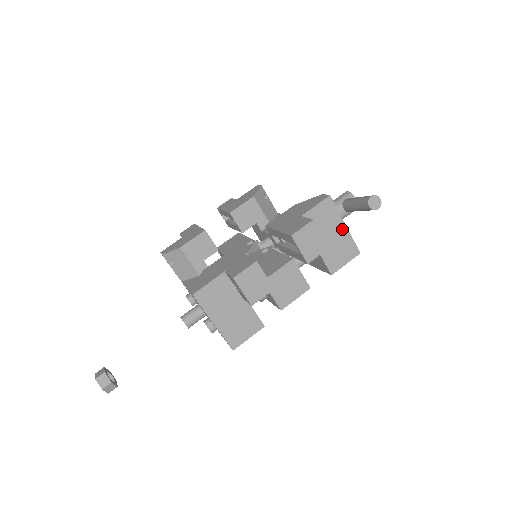
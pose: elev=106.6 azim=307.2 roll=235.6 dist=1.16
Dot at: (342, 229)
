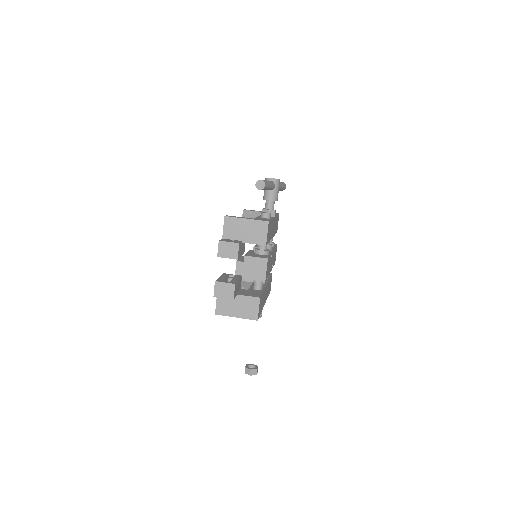
Dot at: (247, 222)
